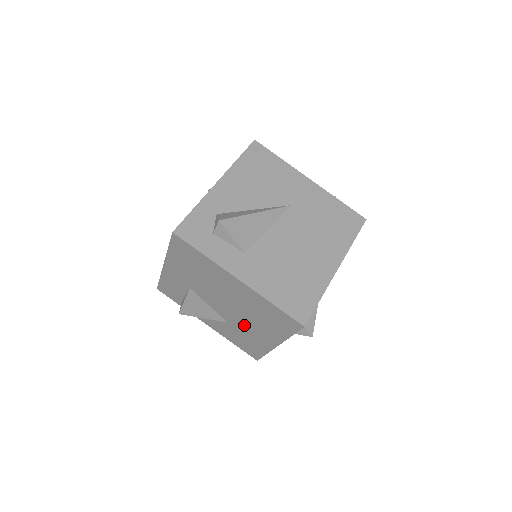
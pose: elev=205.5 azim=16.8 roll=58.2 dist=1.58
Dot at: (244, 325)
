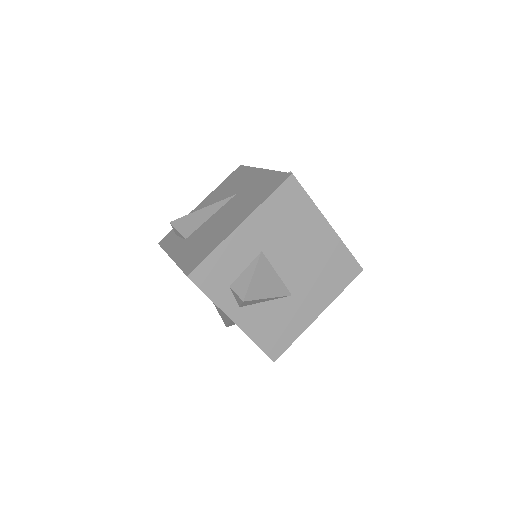
Dot at: occluded
